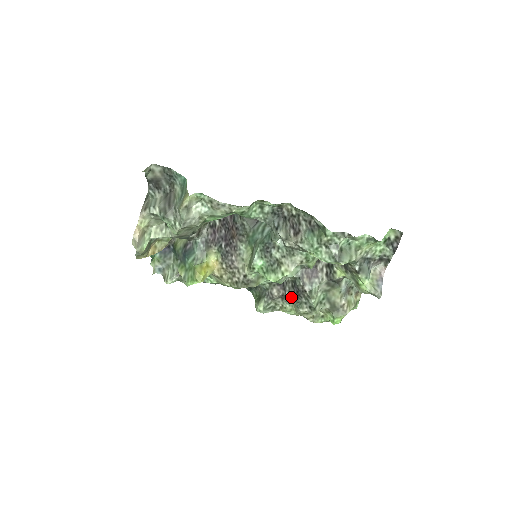
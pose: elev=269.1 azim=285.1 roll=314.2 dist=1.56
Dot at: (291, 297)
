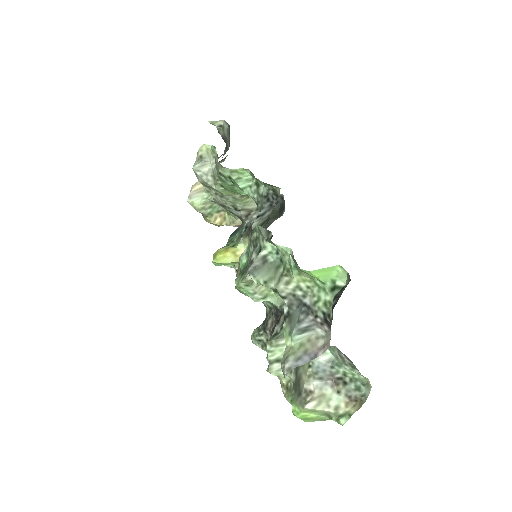
Dot at: (270, 335)
